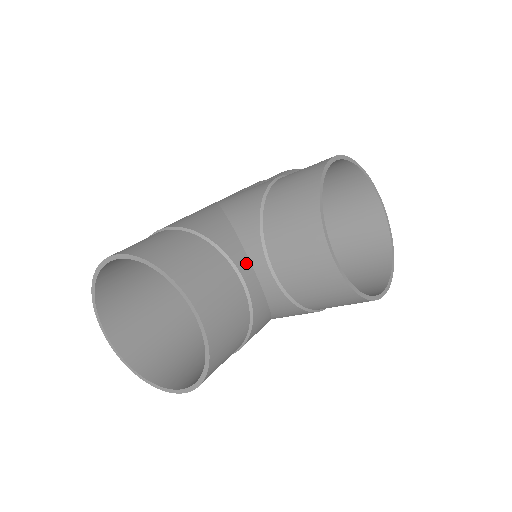
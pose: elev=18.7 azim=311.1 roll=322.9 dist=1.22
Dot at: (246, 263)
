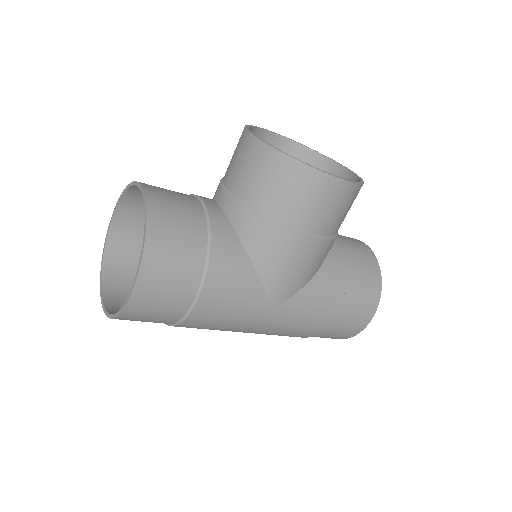
Dot at: (210, 199)
